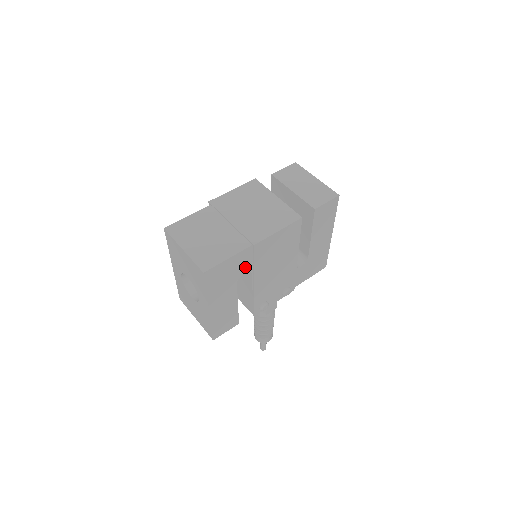
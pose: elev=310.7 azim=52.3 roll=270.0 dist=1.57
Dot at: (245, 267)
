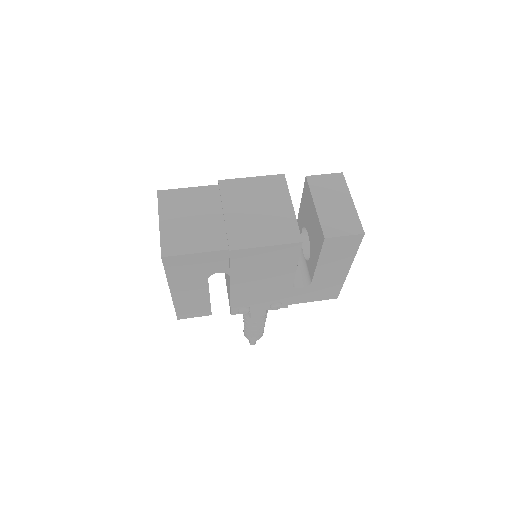
Dot at: (220, 267)
